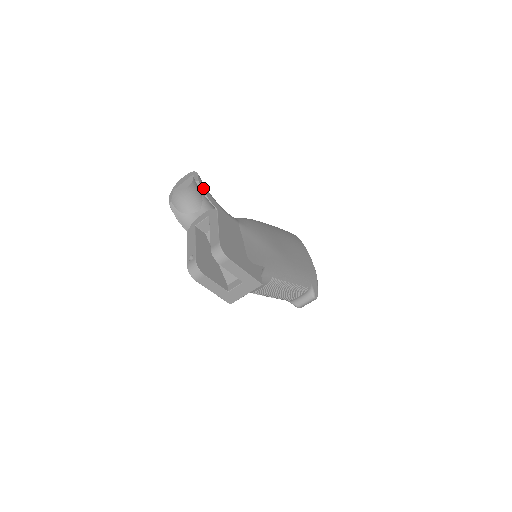
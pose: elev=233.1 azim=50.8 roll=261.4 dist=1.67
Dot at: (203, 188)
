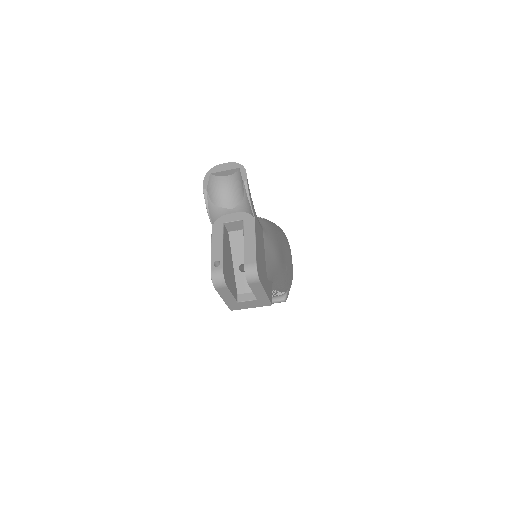
Dot at: (249, 191)
